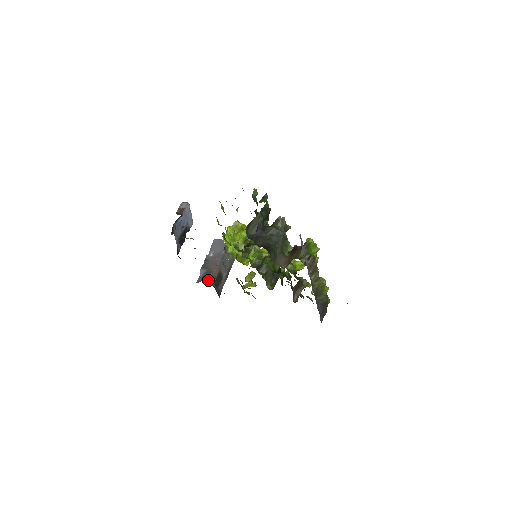
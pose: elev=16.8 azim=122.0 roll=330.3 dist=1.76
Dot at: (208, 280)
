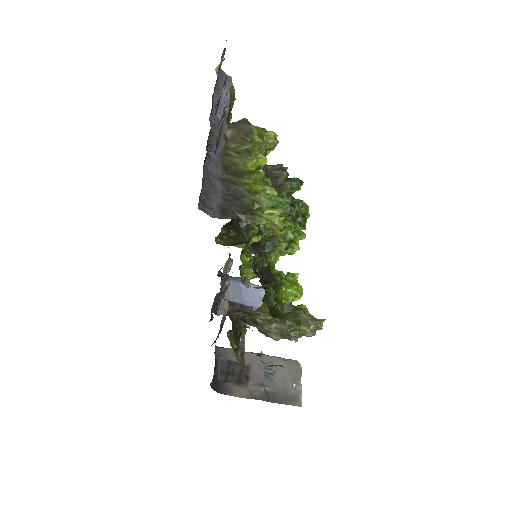
Dot at: (217, 346)
